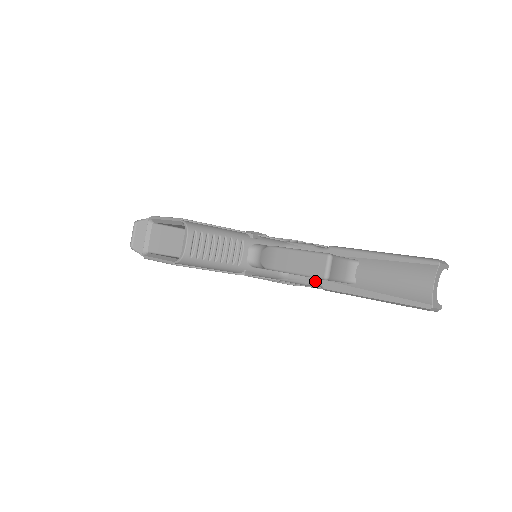
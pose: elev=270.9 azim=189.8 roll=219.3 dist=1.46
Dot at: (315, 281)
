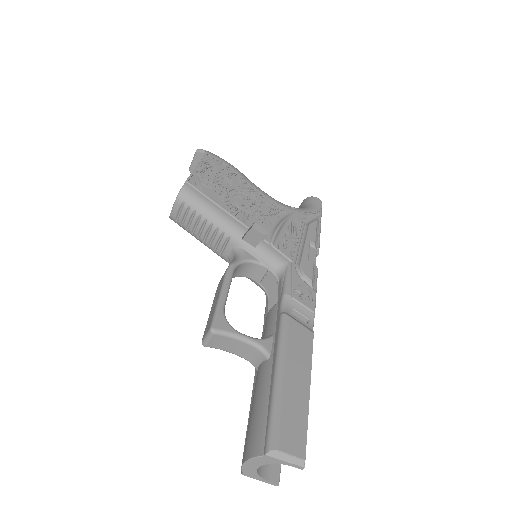
Dot at: (263, 328)
